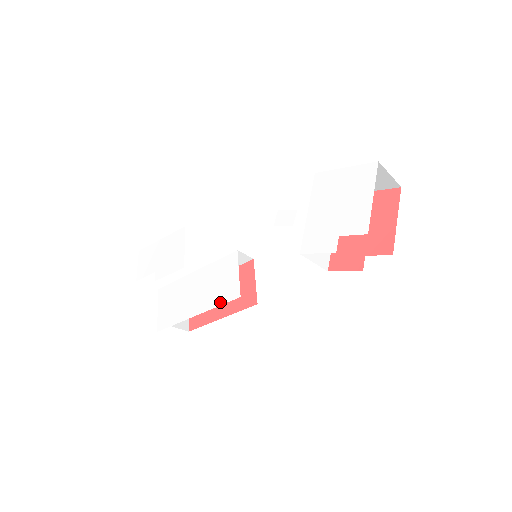
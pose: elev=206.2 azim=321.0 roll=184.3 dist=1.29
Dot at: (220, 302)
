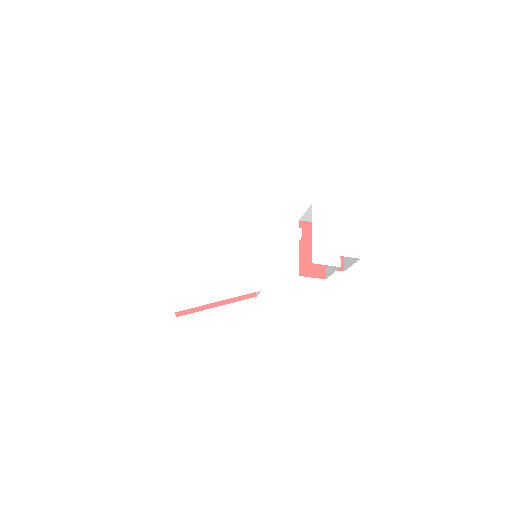
Dot at: (240, 293)
